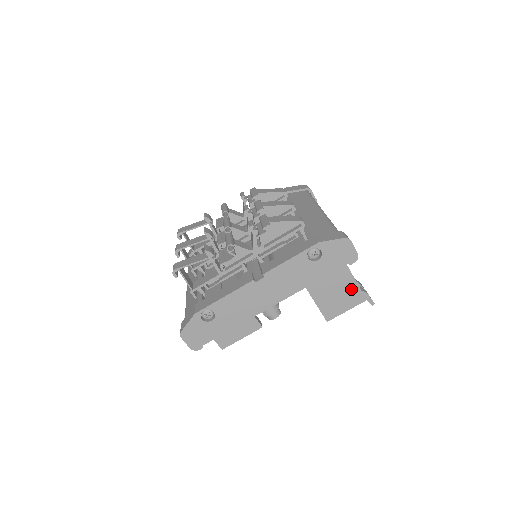
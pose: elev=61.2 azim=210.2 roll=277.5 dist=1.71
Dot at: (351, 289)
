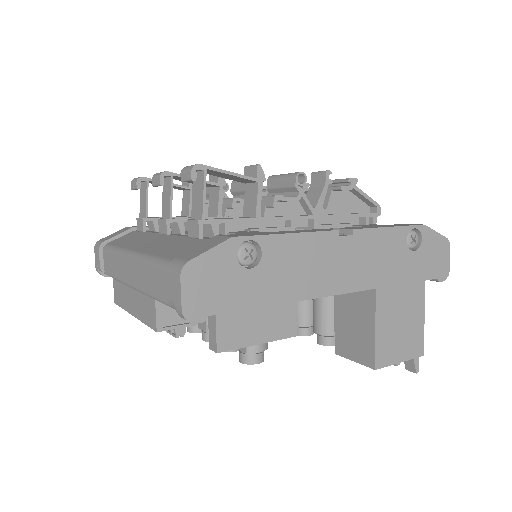
Dot at: (416, 327)
